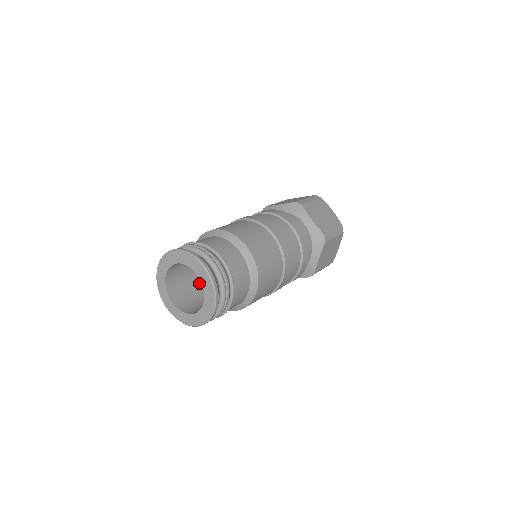
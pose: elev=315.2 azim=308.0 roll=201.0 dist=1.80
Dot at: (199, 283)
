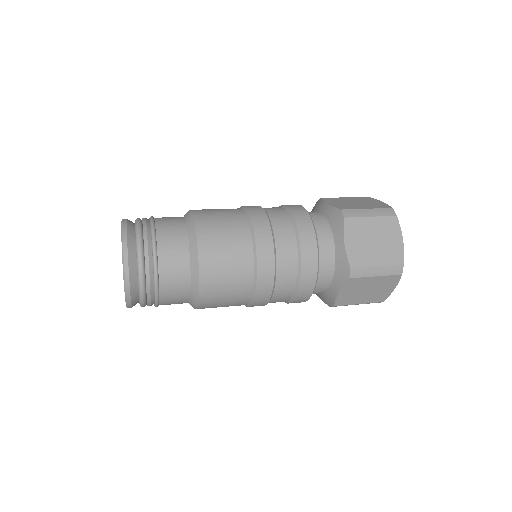
Dot at: occluded
